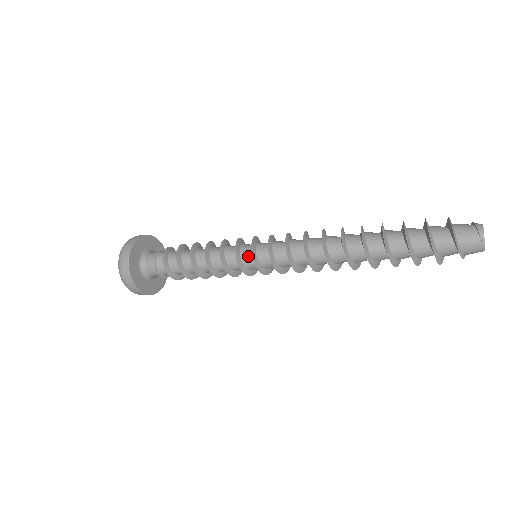
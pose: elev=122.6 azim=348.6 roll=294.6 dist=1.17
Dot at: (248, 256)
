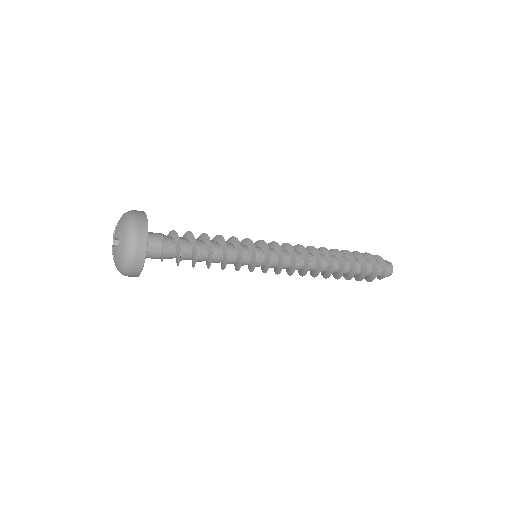
Dot at: (257, 247)
